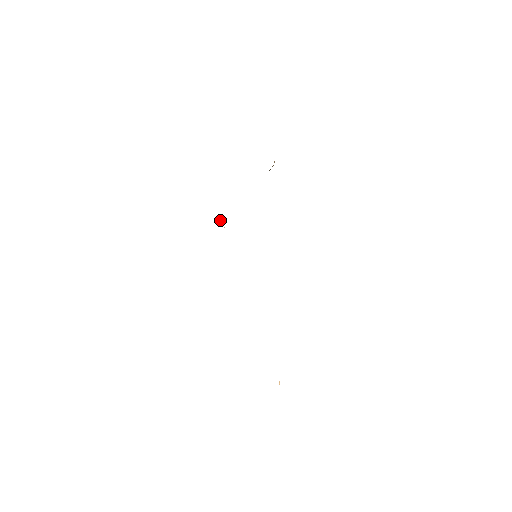
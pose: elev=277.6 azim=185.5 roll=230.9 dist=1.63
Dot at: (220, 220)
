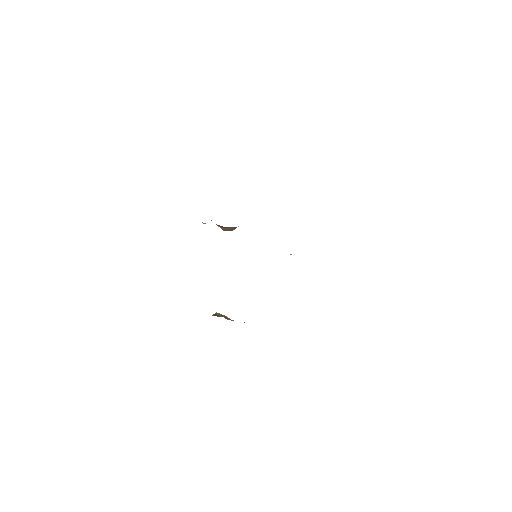
Dot at: occluded
